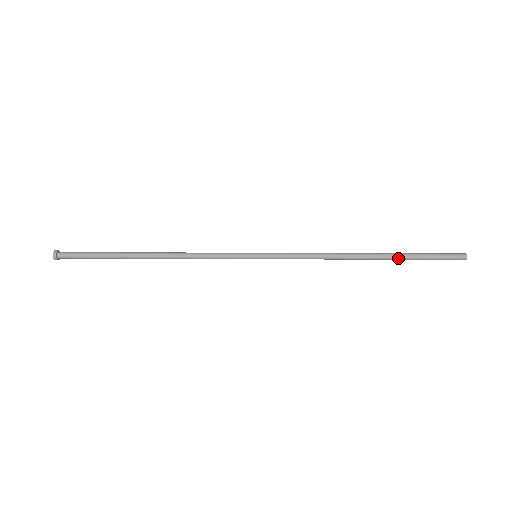
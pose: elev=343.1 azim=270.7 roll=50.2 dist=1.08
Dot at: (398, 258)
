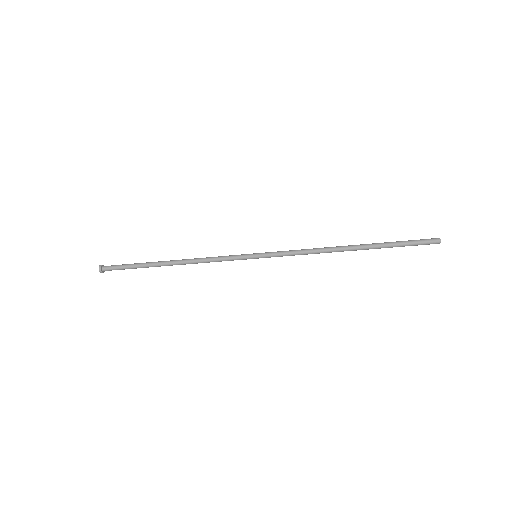
Dot at: (377, 244)
